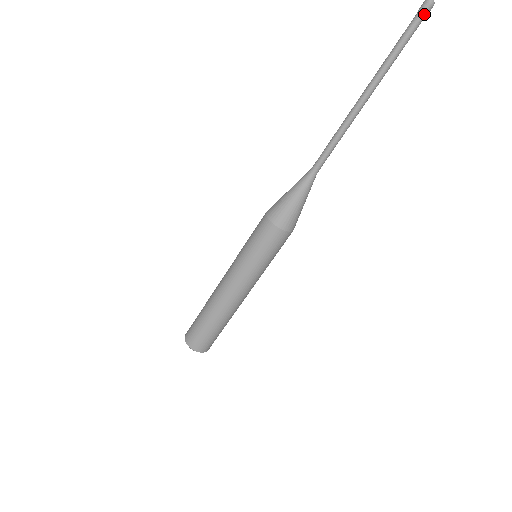
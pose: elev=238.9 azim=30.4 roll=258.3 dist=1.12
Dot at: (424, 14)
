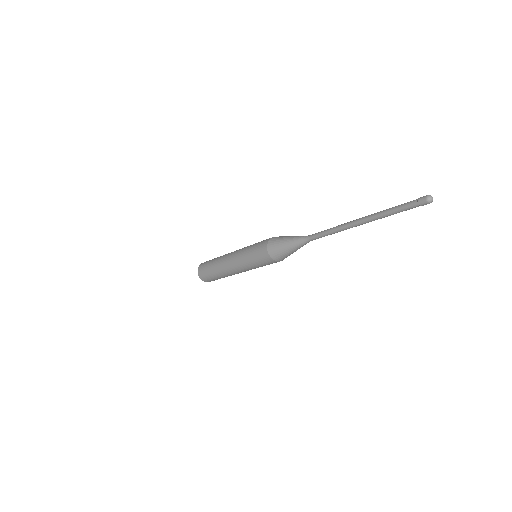
Dot at: occluded
